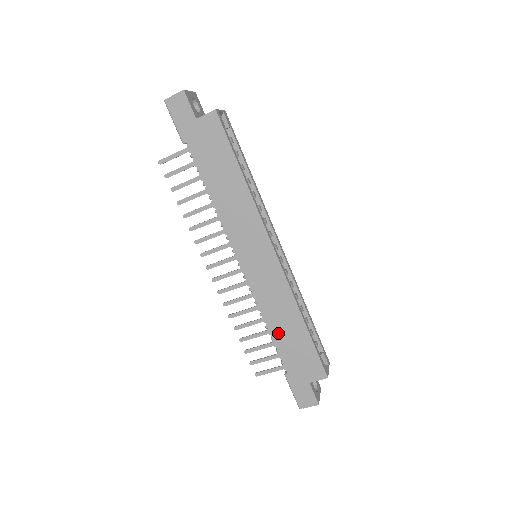
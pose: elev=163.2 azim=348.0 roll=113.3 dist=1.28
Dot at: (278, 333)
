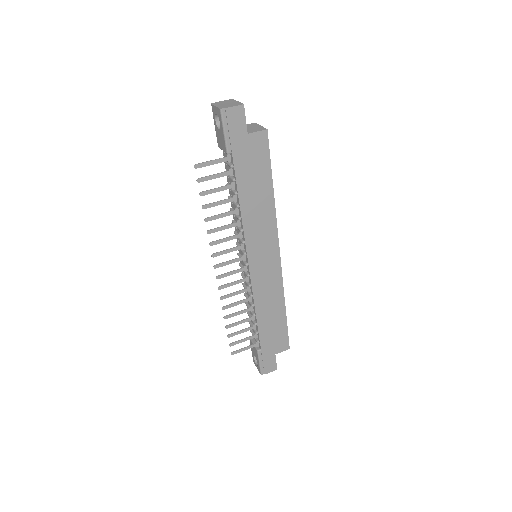
Dot at: (263, 319)
